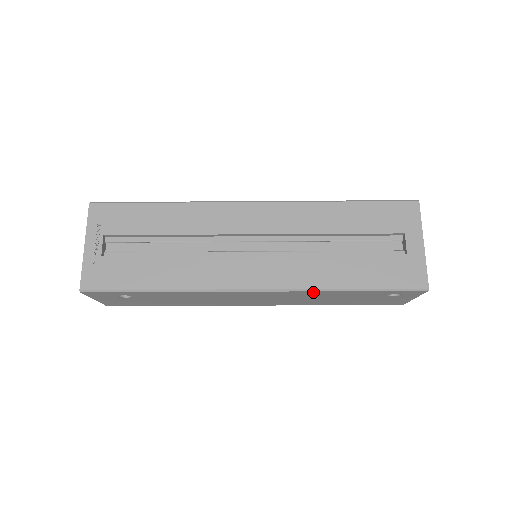
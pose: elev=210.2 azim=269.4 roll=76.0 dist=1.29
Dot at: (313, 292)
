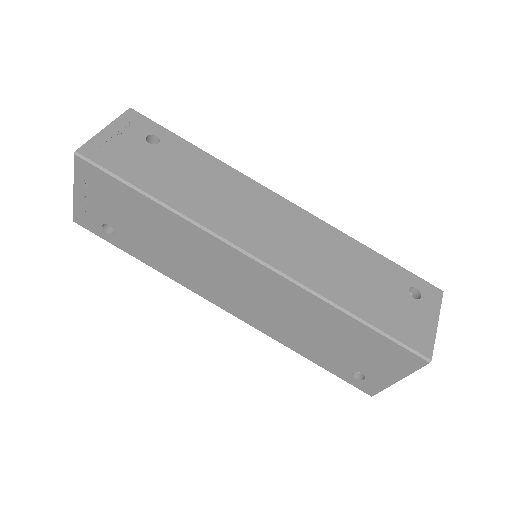
Dot at: (339, 235)
